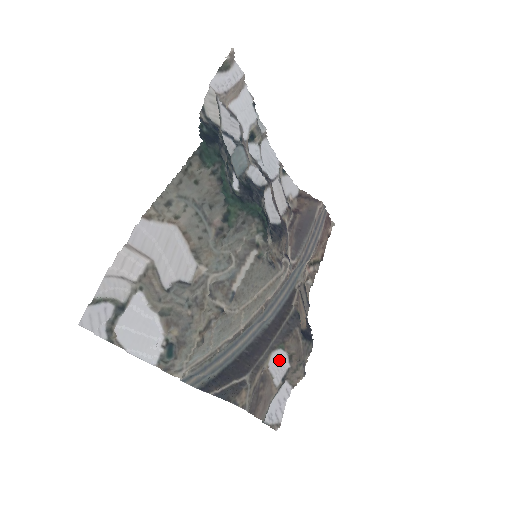
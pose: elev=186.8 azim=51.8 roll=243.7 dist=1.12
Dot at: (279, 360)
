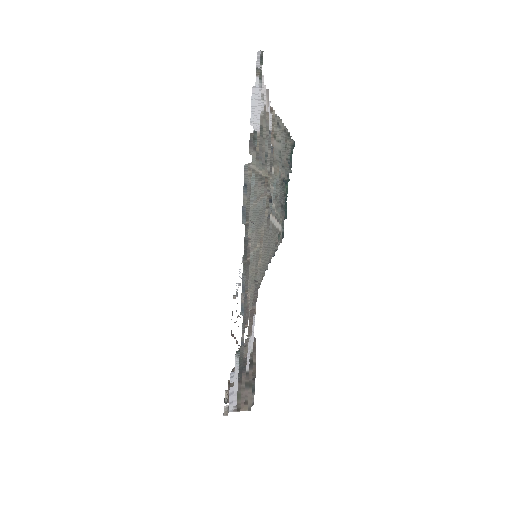
Dot at: occluded
